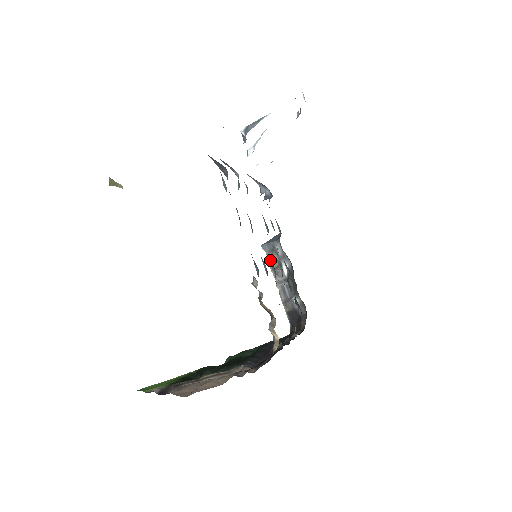
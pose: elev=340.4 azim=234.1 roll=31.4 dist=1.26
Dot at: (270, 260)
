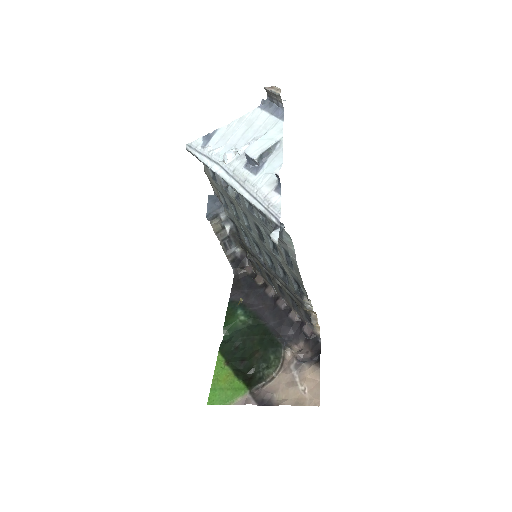
Dot at: (267, 255)
